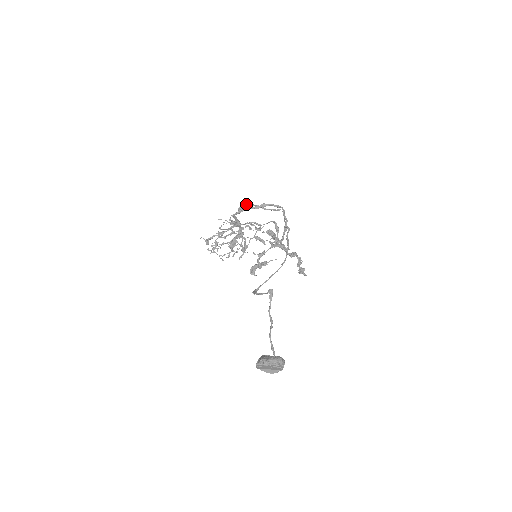
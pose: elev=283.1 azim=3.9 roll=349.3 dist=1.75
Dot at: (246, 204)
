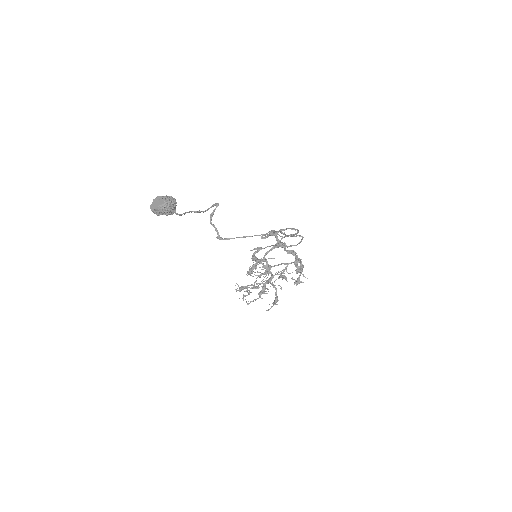
Dot at: occluded
